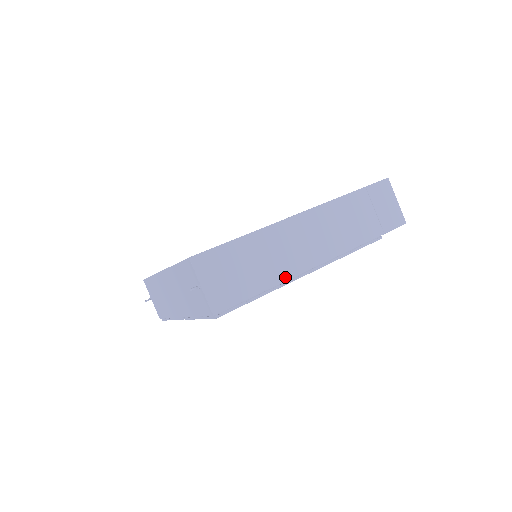
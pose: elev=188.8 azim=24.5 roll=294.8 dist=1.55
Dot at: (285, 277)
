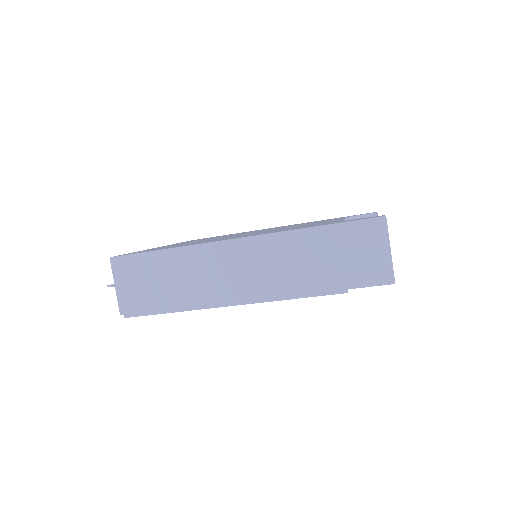
Dot at: (199, 302)
